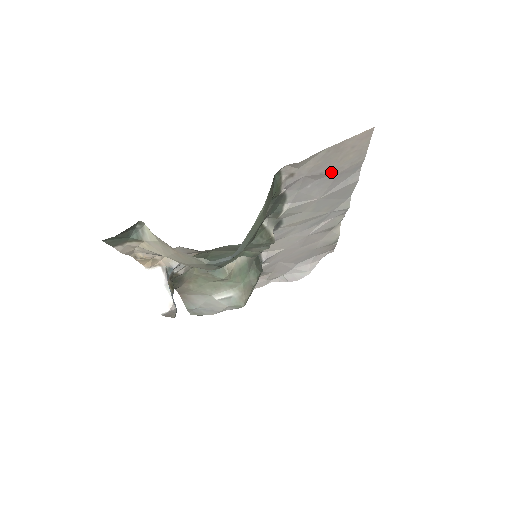
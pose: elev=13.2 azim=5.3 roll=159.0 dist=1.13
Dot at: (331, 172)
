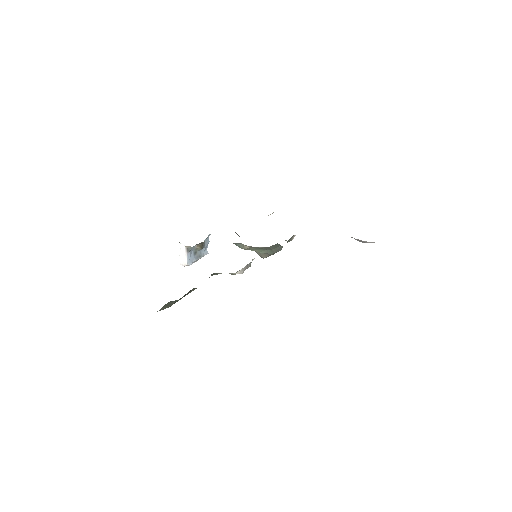
Dot at: occluded
